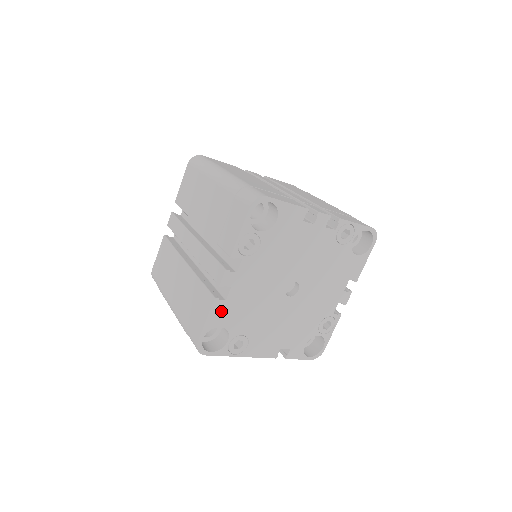
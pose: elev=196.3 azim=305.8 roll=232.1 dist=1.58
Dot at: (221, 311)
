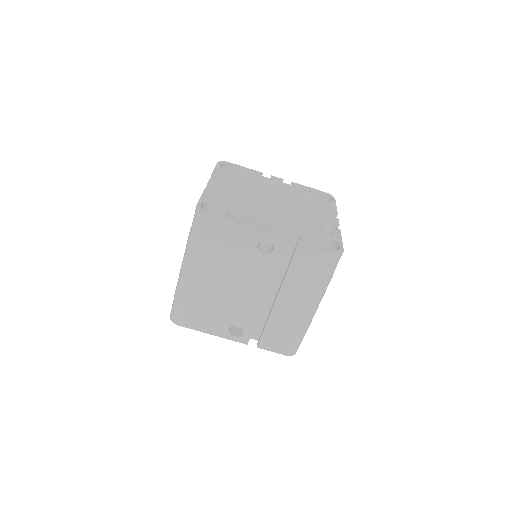
Dot at: (213, 196)
